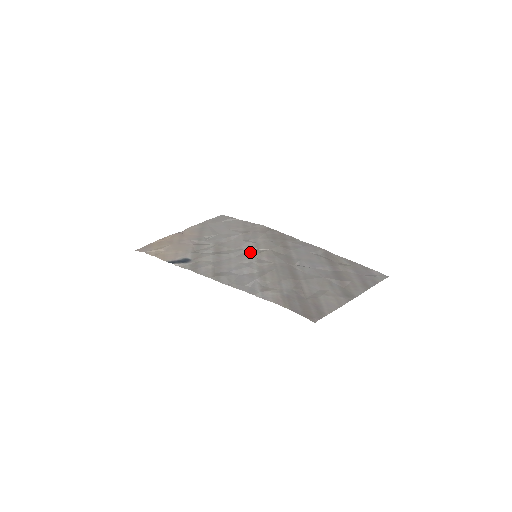
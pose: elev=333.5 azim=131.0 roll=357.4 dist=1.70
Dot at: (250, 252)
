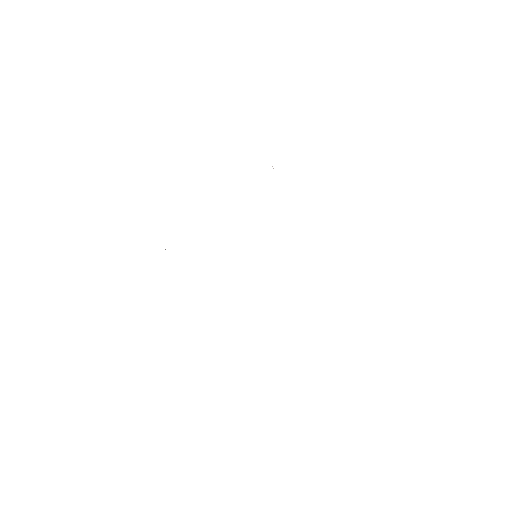
Dot at: occluded
